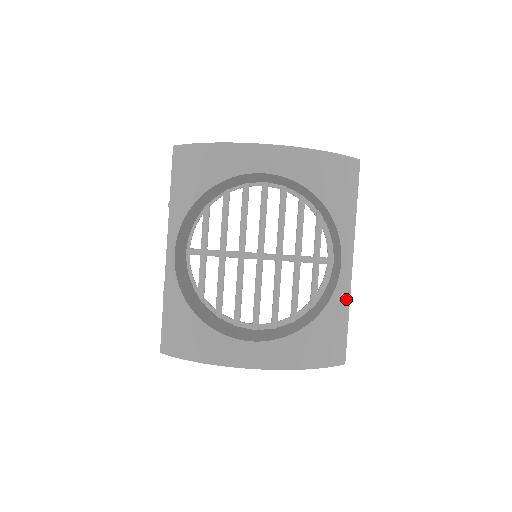
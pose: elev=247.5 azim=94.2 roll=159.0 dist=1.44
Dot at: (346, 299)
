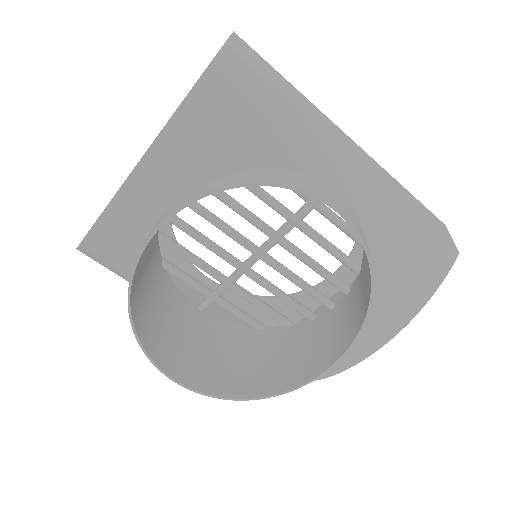
Dot at: (390, 204)
